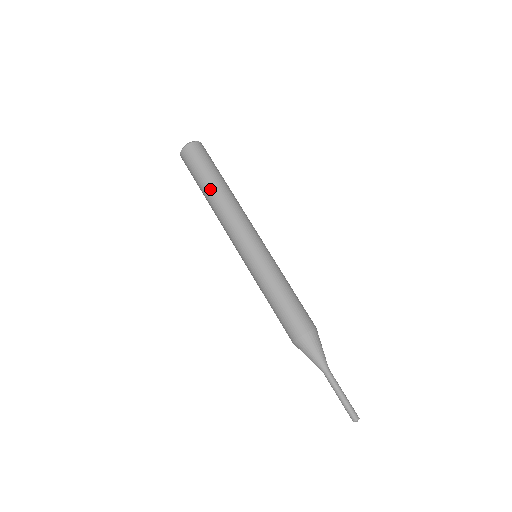
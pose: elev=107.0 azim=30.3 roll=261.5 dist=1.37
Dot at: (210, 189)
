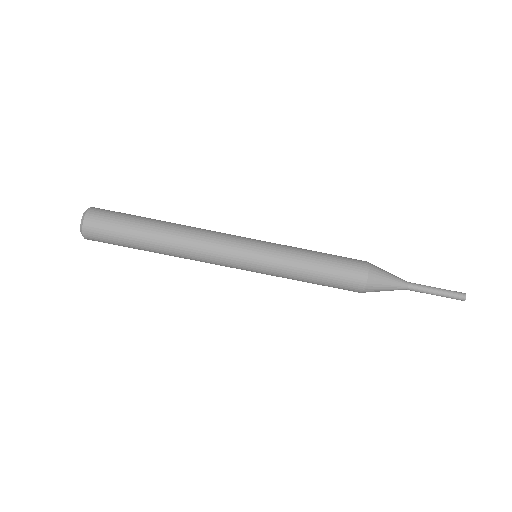
Dot at: occluded
